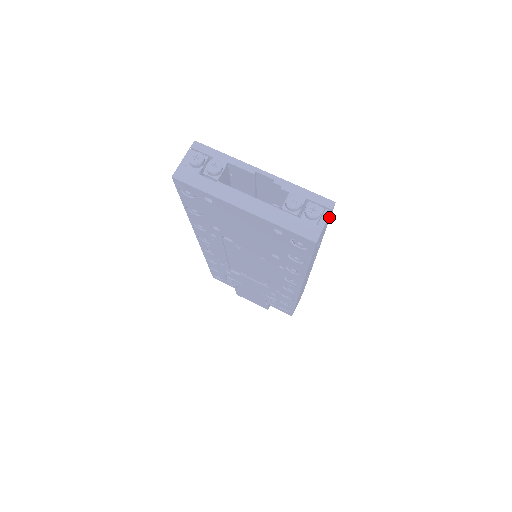
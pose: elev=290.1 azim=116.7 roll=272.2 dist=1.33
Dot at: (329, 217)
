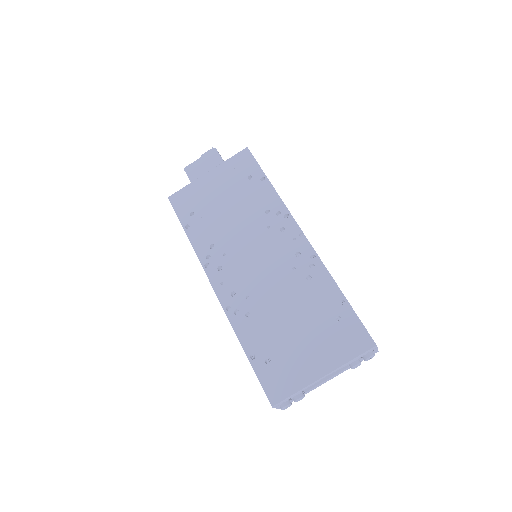
Dot at: occluded
